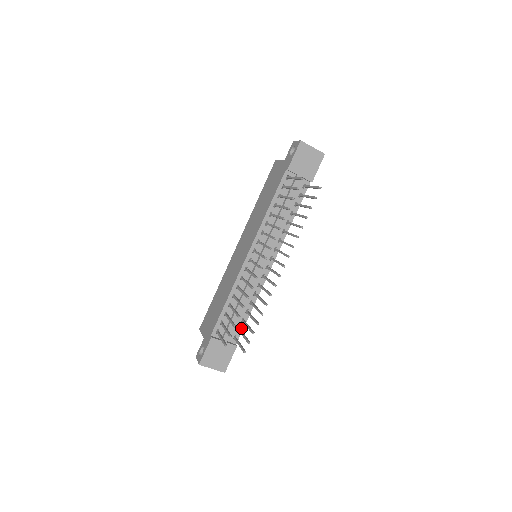
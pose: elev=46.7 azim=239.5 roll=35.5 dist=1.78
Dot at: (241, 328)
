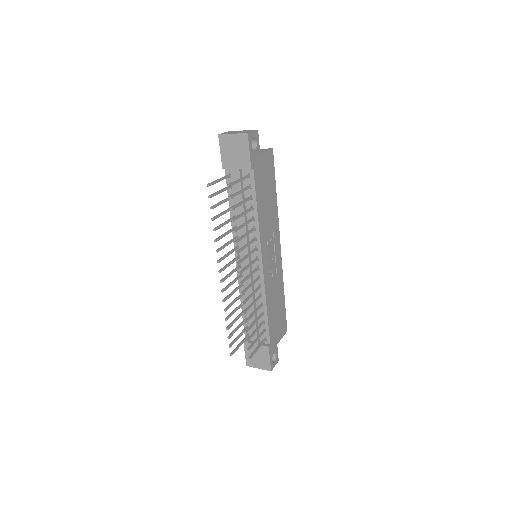
Dot at: (266, 329)
